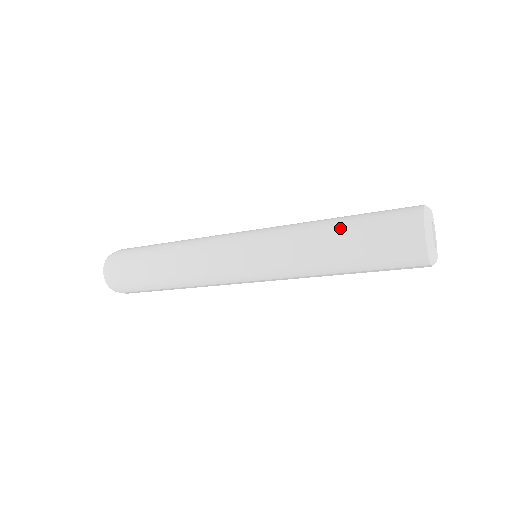
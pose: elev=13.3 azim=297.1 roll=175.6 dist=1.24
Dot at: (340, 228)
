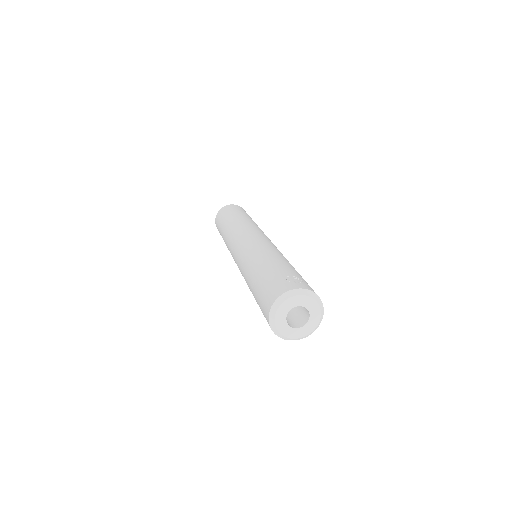
Dot at: (256, 275)
